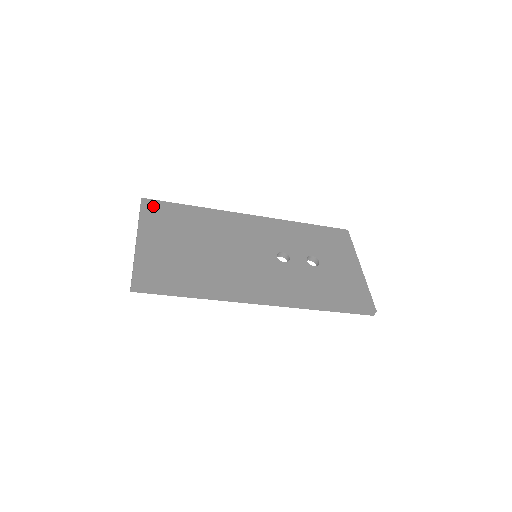
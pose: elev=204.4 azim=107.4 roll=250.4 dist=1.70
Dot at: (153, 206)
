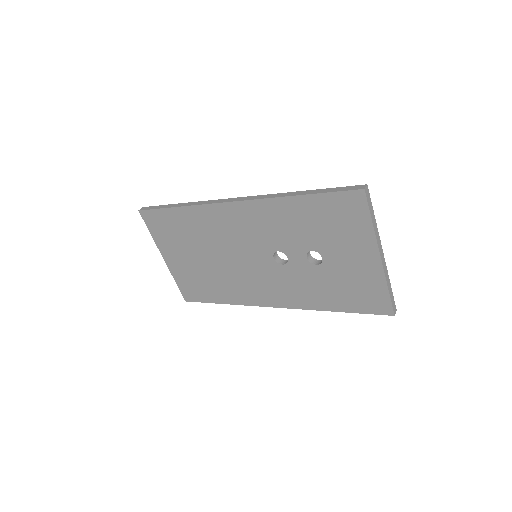
Dot at: (151, 219)
